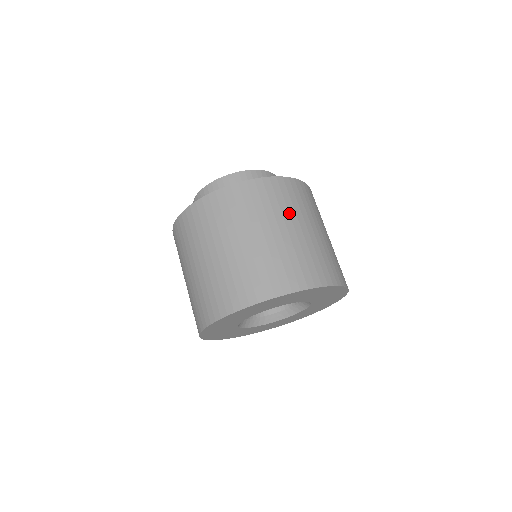
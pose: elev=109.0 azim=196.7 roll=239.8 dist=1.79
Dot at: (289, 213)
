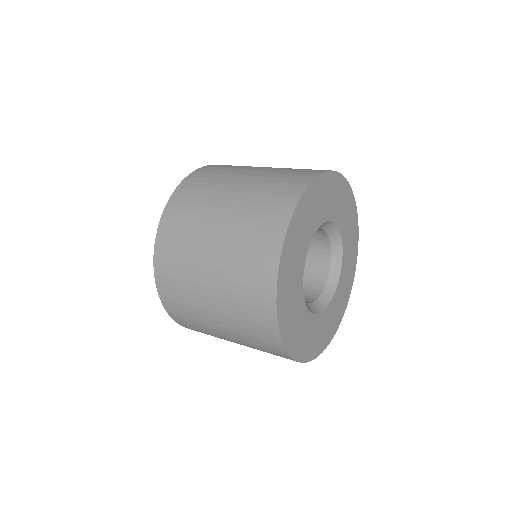
Dot at: occluded
